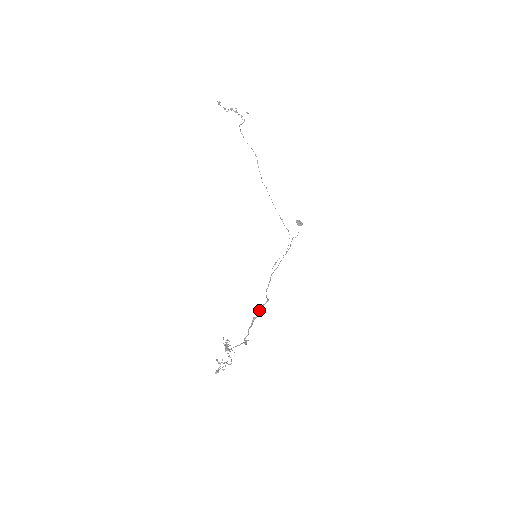
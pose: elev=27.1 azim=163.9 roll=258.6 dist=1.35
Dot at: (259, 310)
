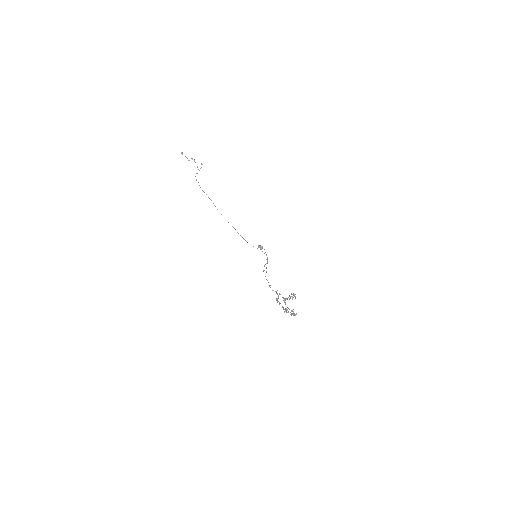
Dot at: (277, 294)
